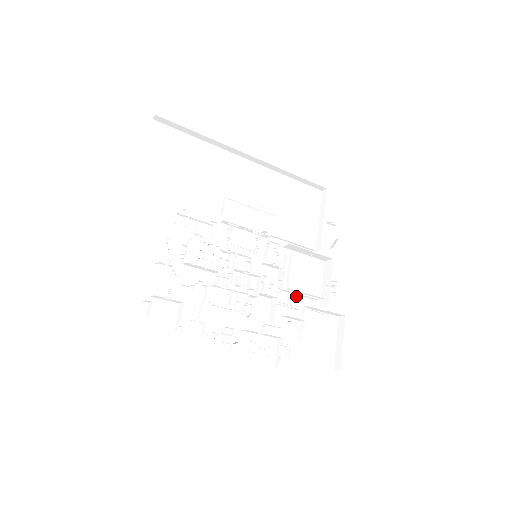
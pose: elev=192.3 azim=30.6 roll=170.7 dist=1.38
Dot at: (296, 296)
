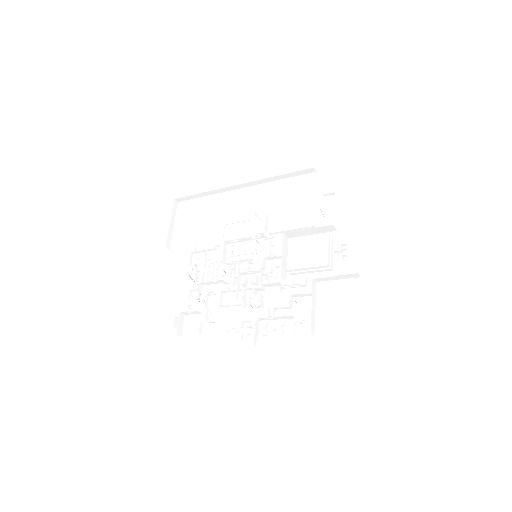
Dot at: (308, 275)
